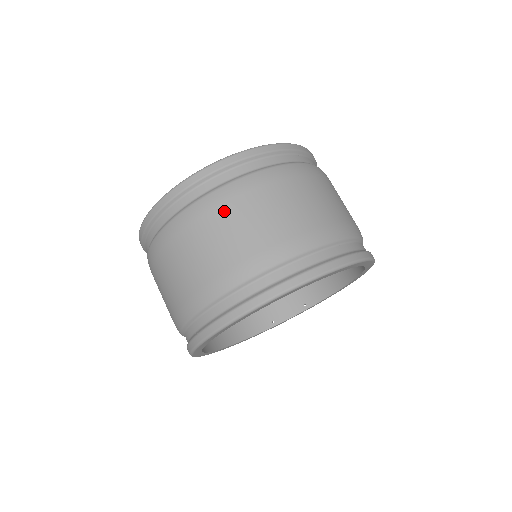
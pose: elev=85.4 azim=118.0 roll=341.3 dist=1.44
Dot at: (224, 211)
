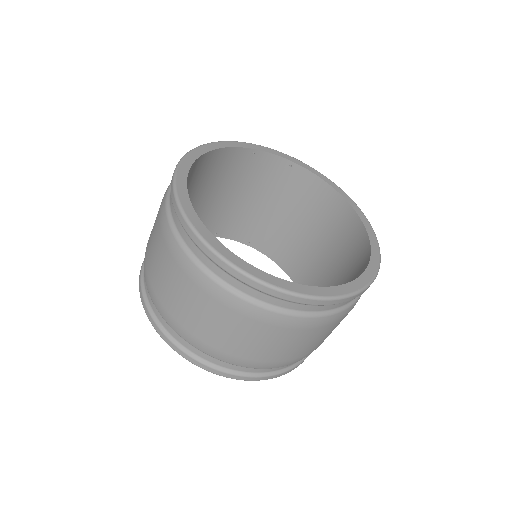
Dot at: (272, 331)
